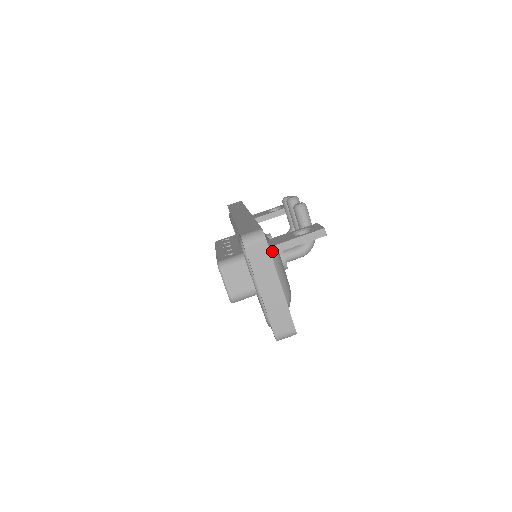
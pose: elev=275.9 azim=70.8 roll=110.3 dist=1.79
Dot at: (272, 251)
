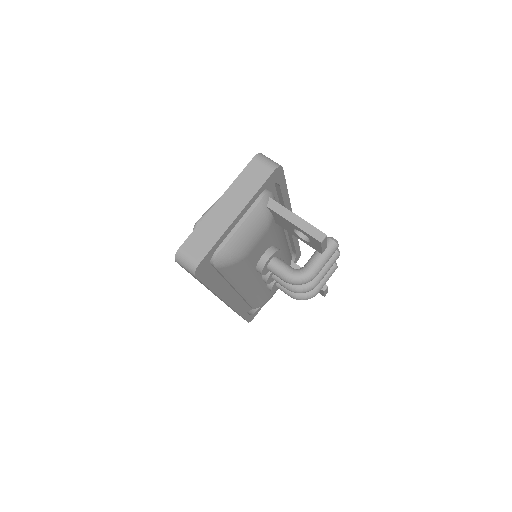
Dot at: (268, 202)
